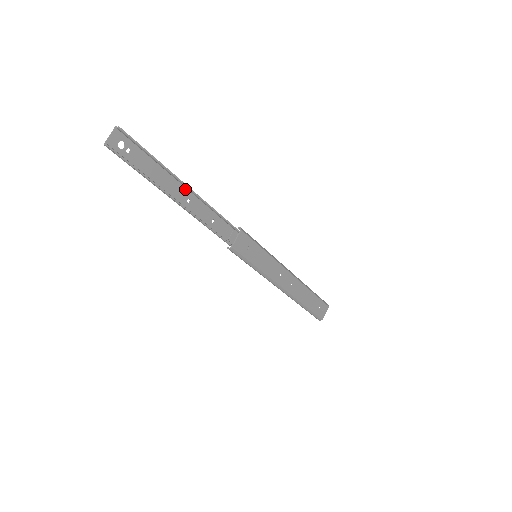
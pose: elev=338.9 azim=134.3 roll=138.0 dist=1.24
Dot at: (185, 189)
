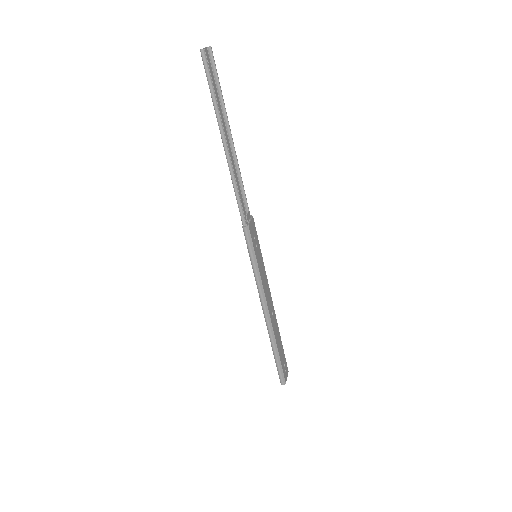
Dot at: (228, 142)
